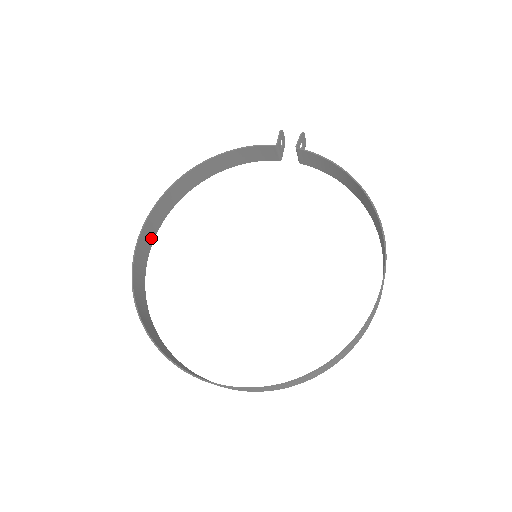
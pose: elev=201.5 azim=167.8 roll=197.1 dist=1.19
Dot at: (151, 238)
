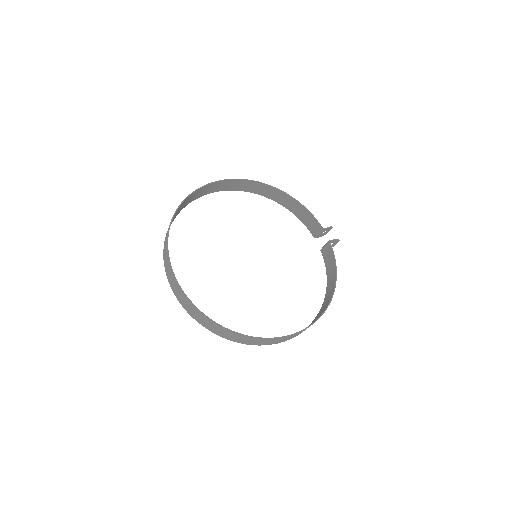
Dot at: (221, 189)
